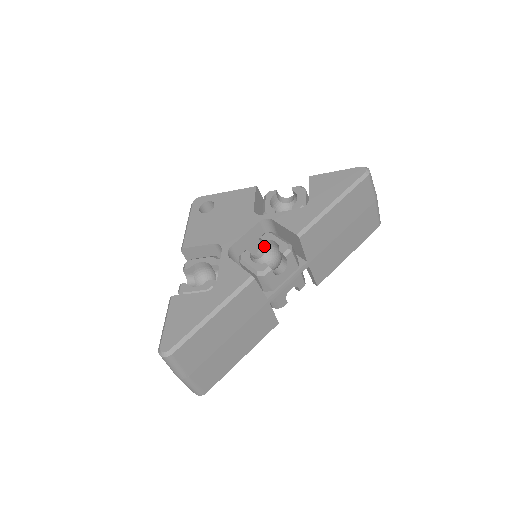
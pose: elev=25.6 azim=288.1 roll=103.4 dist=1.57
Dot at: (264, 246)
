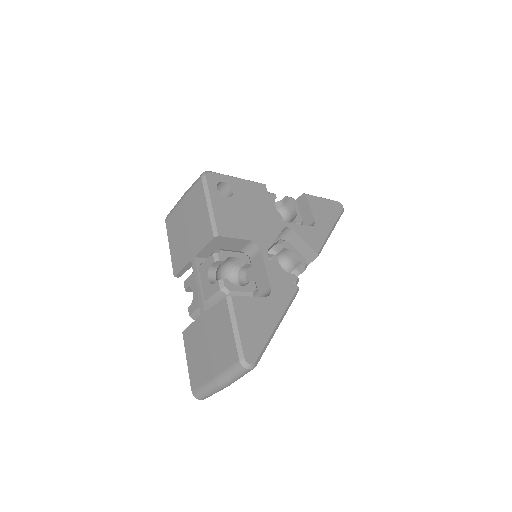
Dot at: (276, 251)
